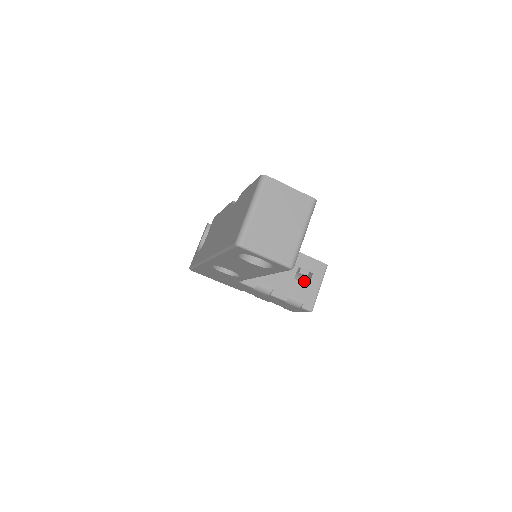
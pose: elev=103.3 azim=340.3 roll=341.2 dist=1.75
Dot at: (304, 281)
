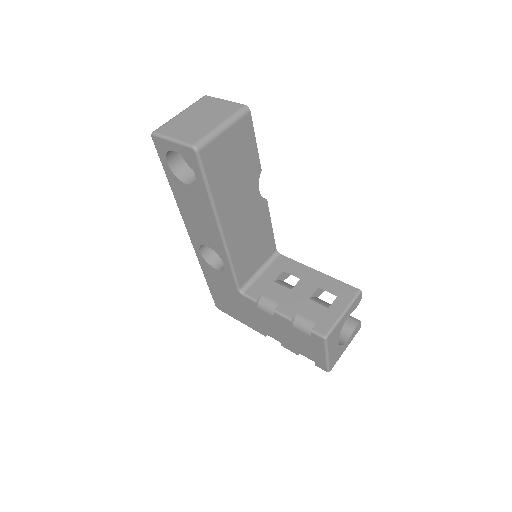
Dot at: (323, 304)
